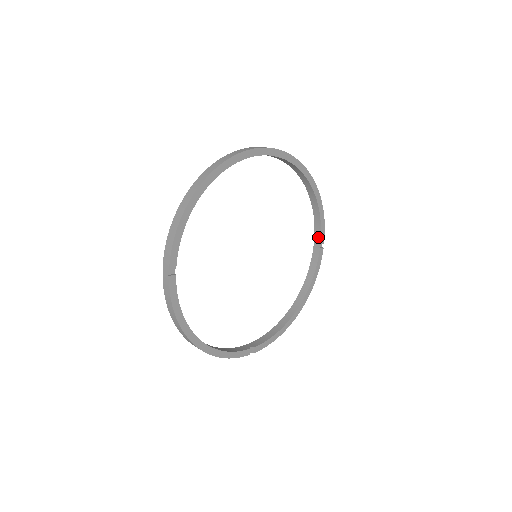
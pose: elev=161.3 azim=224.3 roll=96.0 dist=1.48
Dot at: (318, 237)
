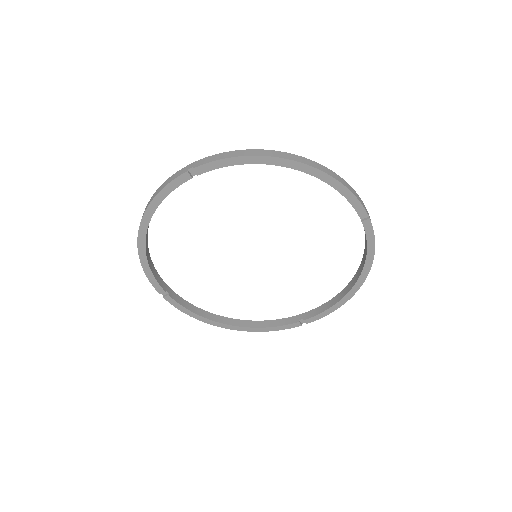
Dot at: (355, 208)
